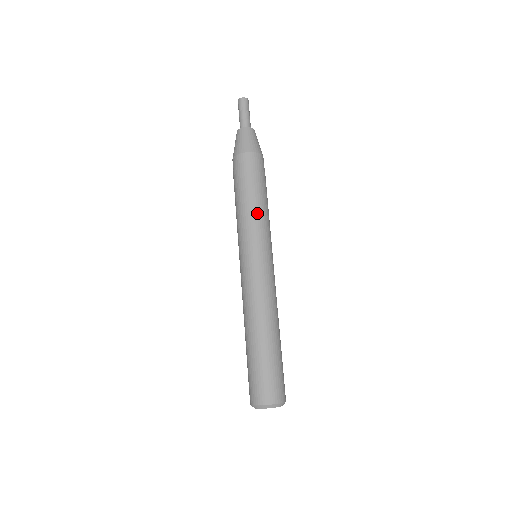
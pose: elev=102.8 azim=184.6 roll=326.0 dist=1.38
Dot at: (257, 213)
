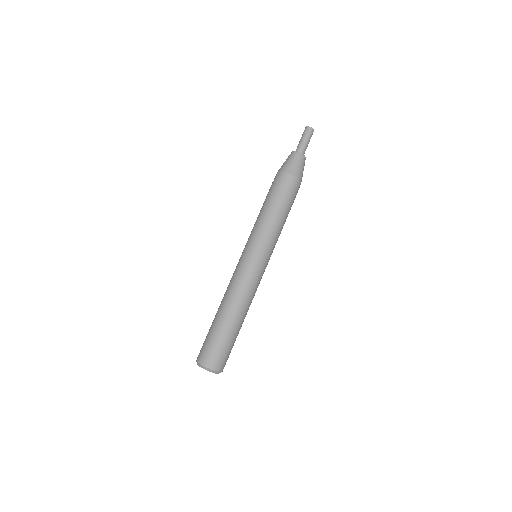
Dot at: (277, 227)
